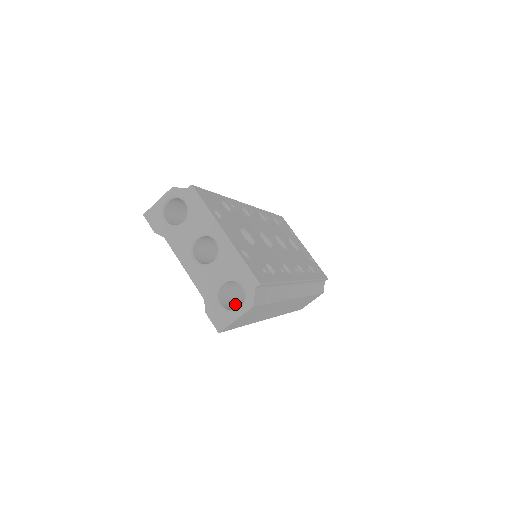
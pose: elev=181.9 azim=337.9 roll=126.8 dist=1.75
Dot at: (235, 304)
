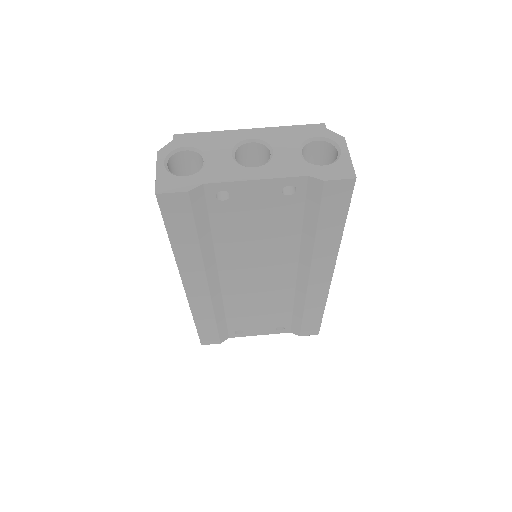
Dot at: occluded
